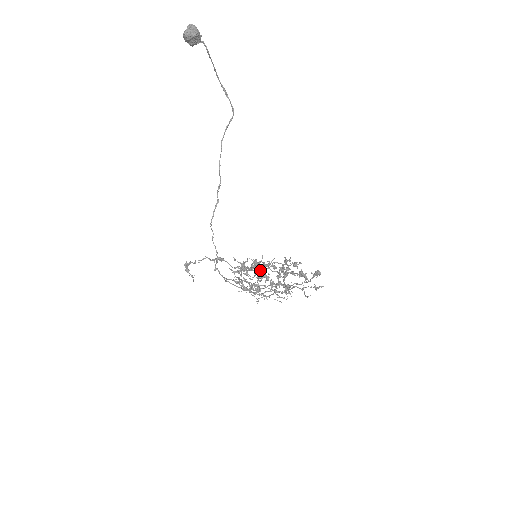
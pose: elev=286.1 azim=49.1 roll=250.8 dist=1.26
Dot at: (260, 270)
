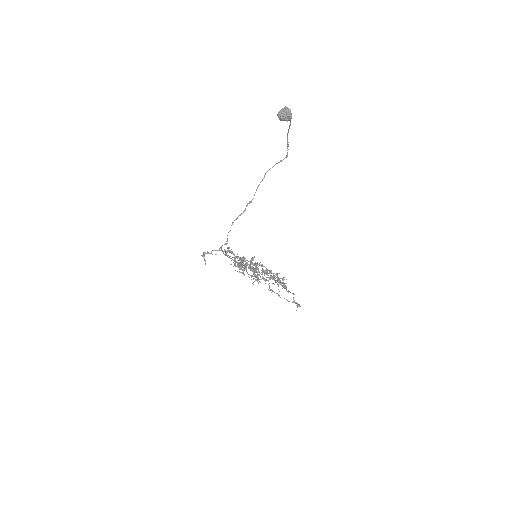
Dot at: (253, 260)
